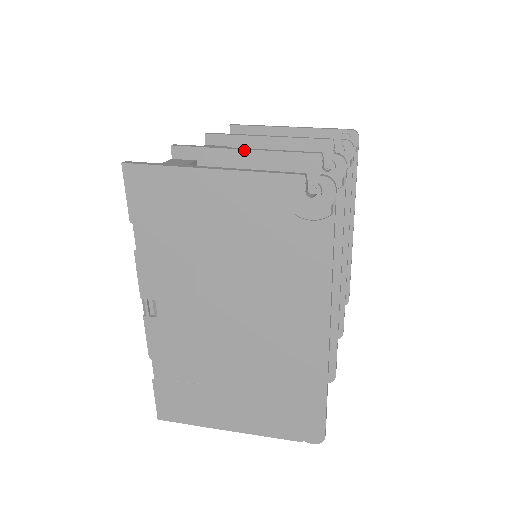
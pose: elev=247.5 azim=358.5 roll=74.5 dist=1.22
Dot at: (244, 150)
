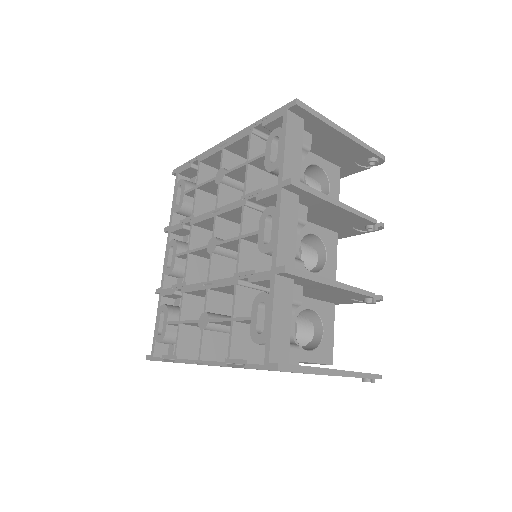
Dot at: (335, 287)
